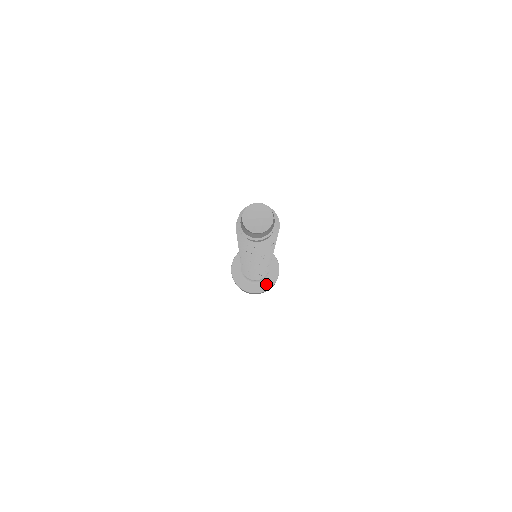
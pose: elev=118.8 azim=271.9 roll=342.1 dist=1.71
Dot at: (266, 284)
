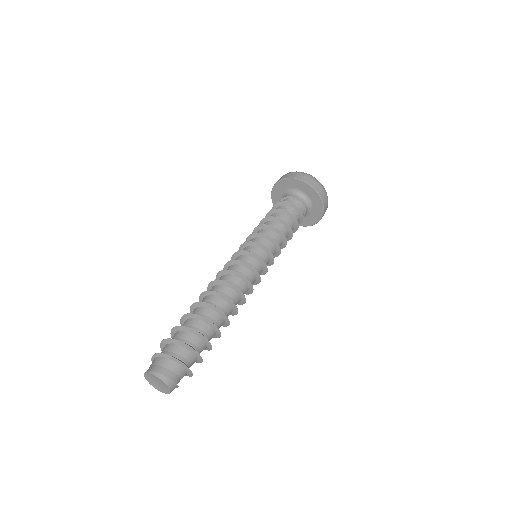
Dot at: (303, 221)
